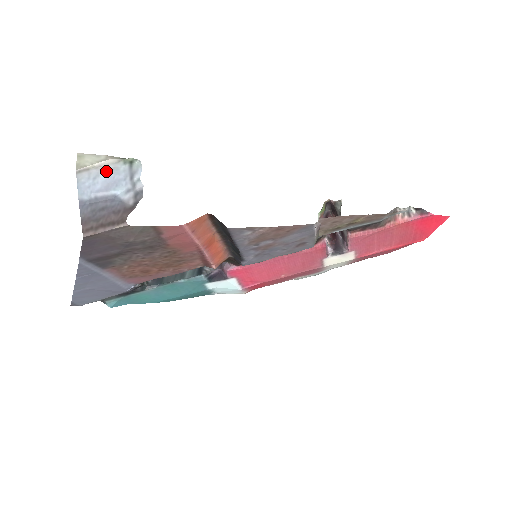
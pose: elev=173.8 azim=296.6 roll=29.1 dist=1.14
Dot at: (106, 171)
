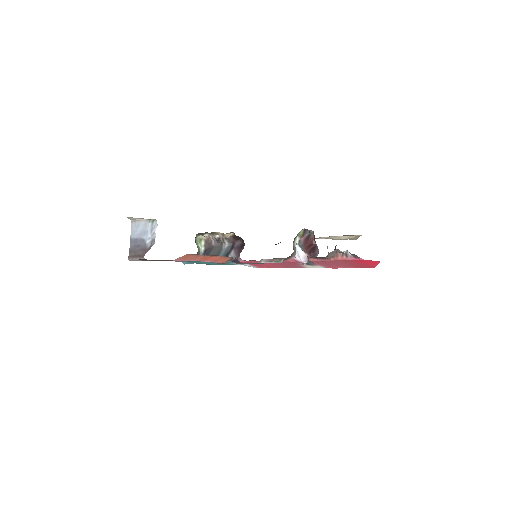
Dot at: (142, 224)
